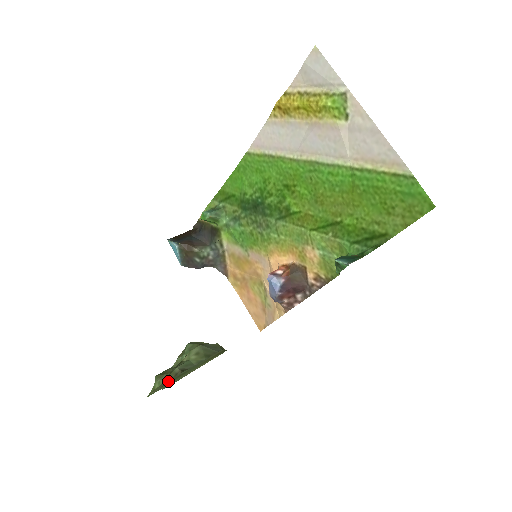
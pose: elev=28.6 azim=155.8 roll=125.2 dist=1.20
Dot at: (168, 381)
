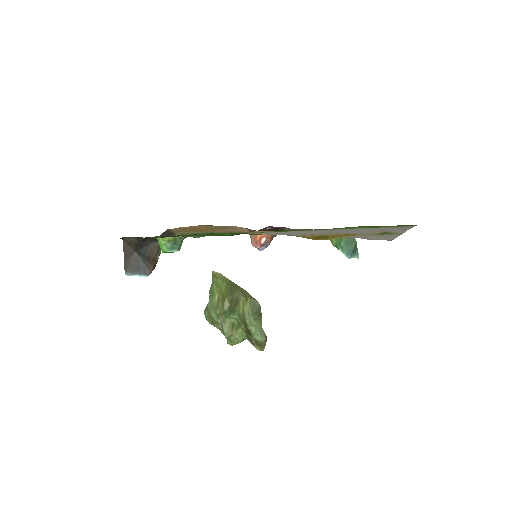
Dot at: (258, 344)
